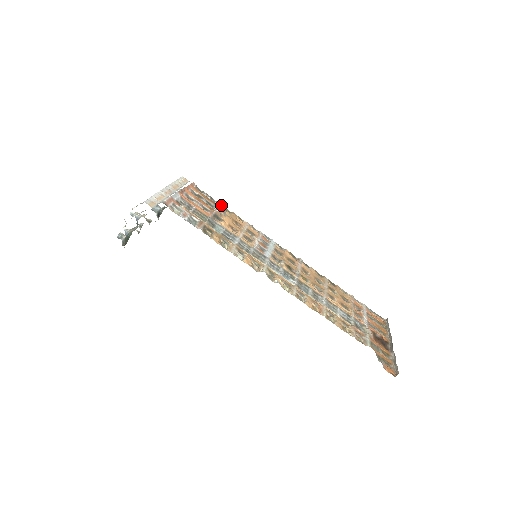
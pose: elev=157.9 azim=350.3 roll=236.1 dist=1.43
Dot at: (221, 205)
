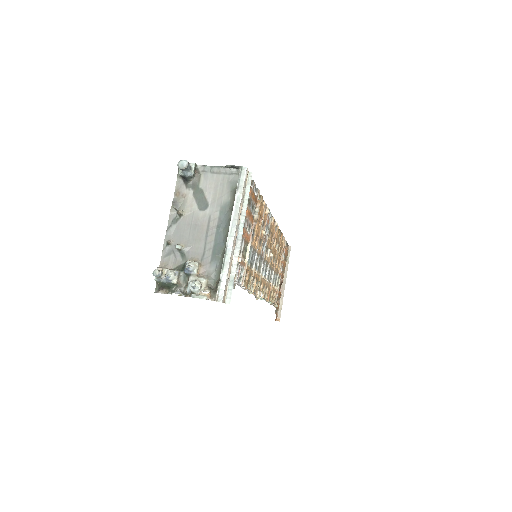
Dot at: occluded
